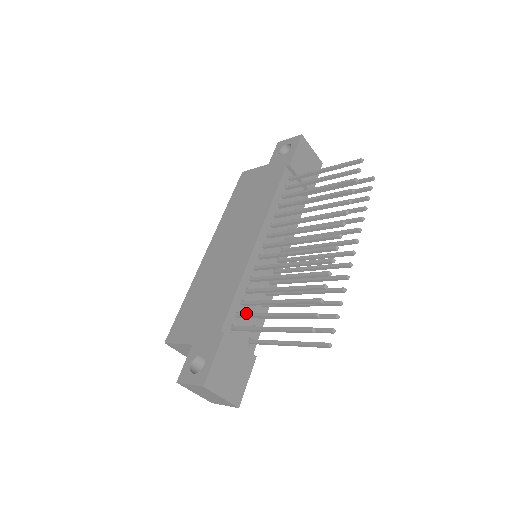
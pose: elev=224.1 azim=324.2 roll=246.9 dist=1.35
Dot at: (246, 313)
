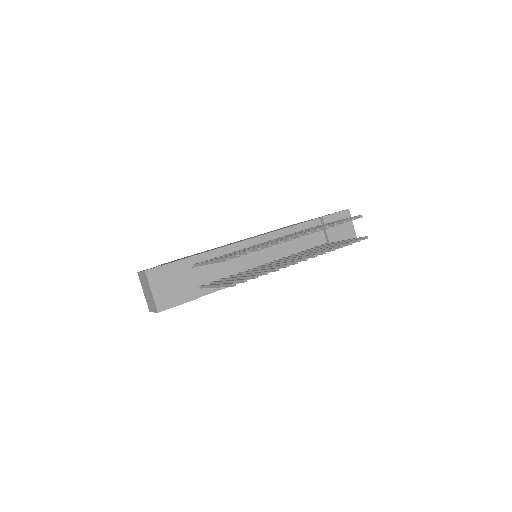
Dot at: (210, 259)
